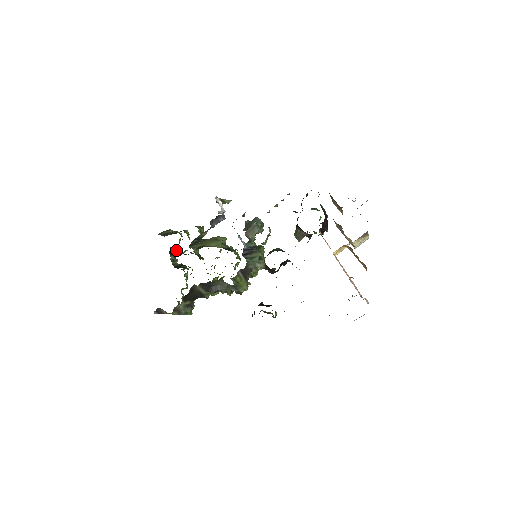
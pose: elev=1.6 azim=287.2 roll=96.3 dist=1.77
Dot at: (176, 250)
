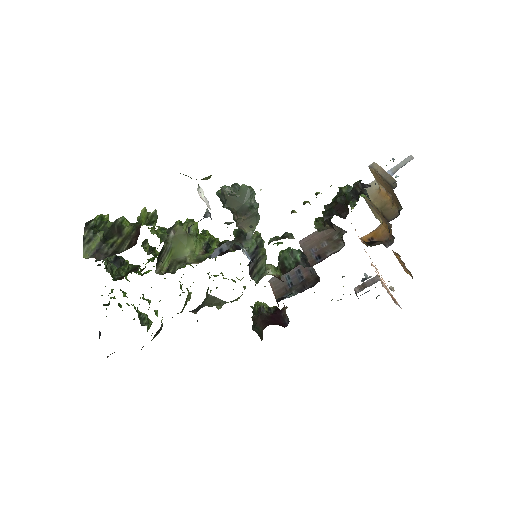
Dot at: occluded
